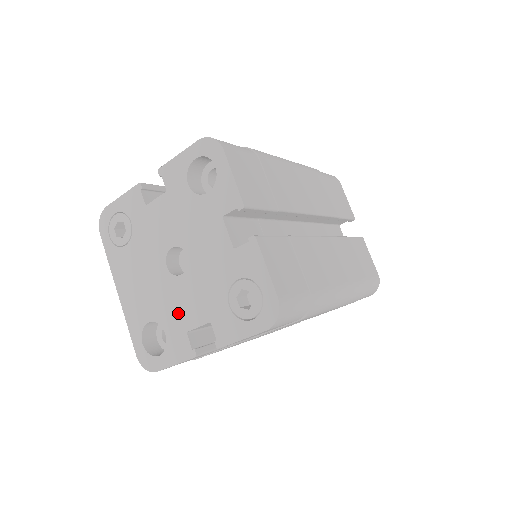
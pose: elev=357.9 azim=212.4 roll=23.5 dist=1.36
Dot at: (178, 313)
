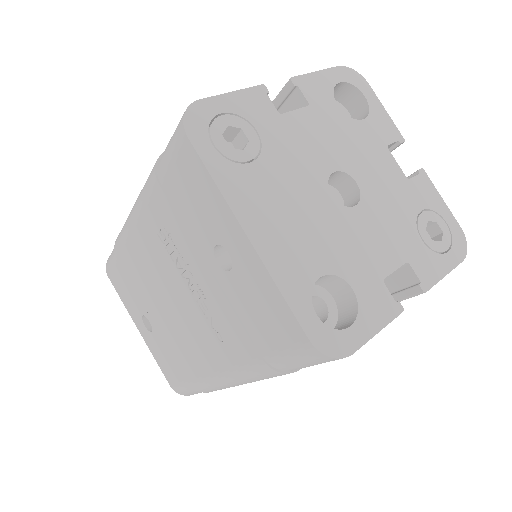
Dot at: (364, 256)
